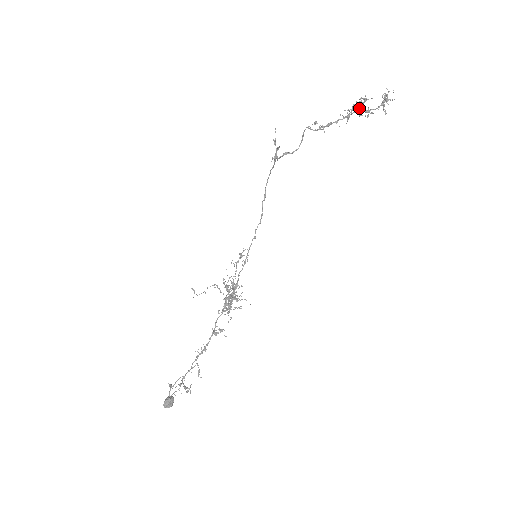
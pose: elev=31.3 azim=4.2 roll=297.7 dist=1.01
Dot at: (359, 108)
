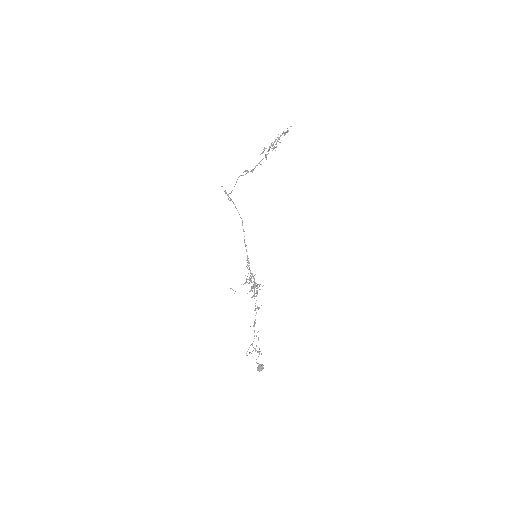
Dot at: (268, 149)
